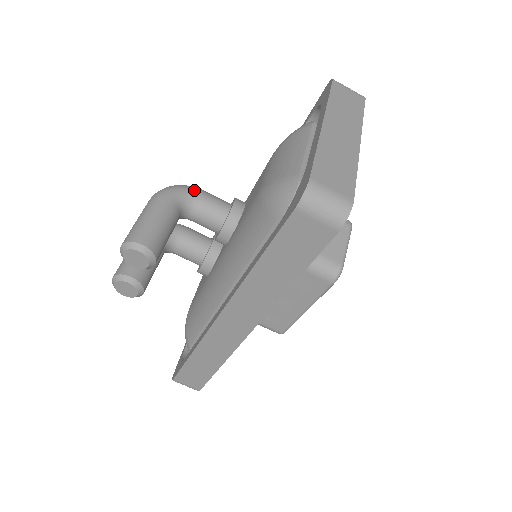
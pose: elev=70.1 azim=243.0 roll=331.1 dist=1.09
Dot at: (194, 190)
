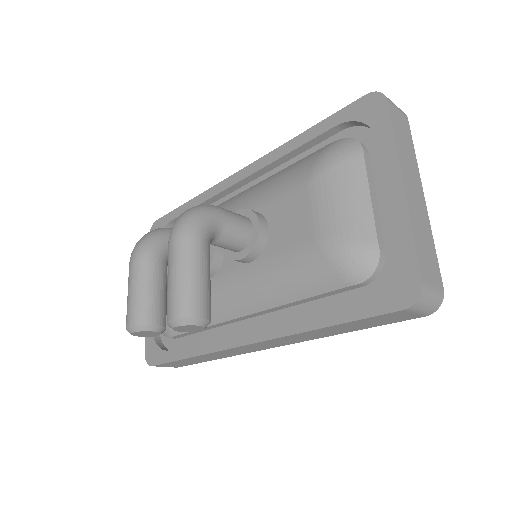
Dot at: (218, 215)
